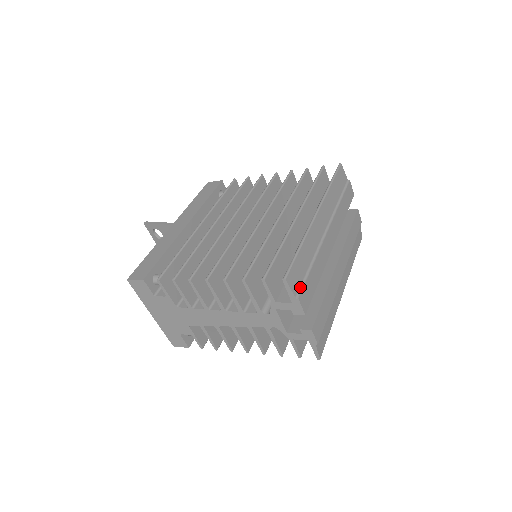
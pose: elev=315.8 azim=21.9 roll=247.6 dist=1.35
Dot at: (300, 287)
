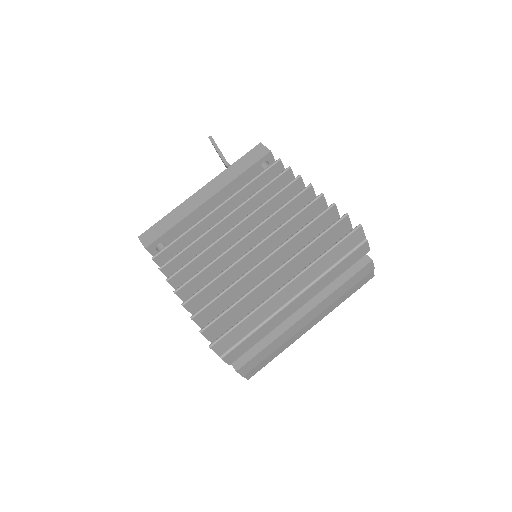
Dot at: (230, 348)
